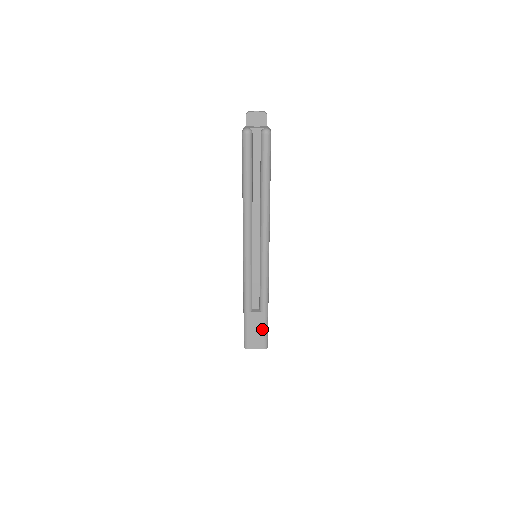
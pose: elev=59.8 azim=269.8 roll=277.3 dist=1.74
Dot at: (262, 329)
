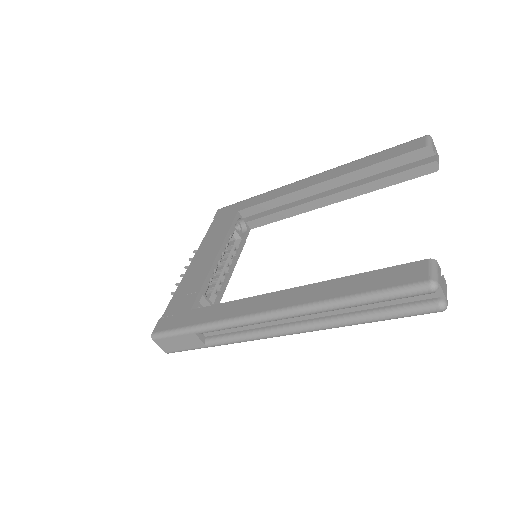
Dot at: (186, 348)
